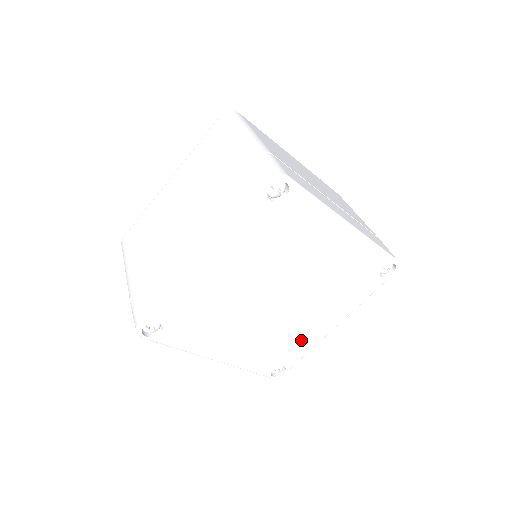
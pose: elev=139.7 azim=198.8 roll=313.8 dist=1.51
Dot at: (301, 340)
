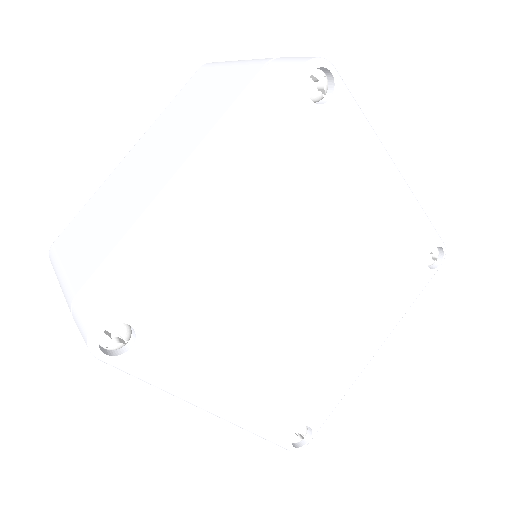
Dot at: (334, 375)
